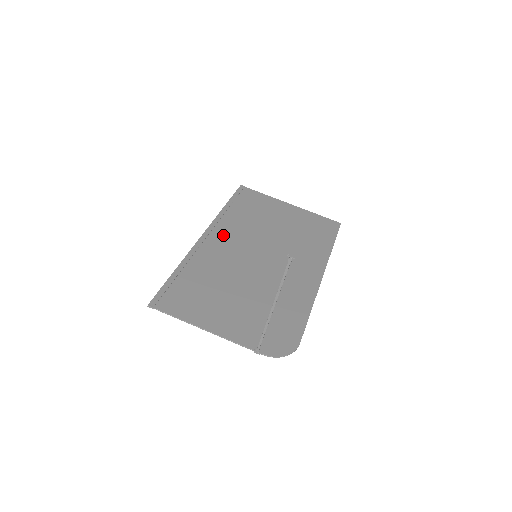
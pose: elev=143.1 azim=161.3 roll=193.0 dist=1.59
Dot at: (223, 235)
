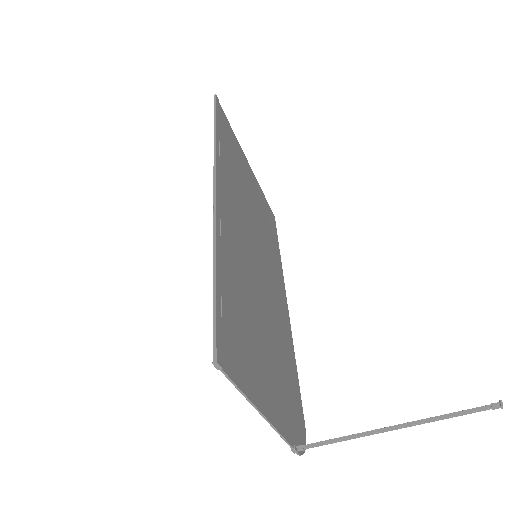
Dot at: (229, 198)
